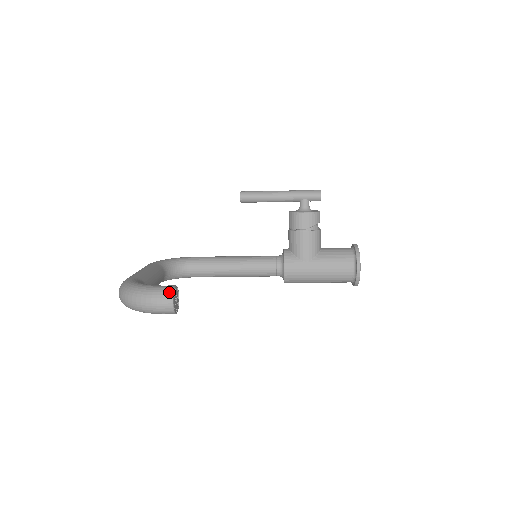
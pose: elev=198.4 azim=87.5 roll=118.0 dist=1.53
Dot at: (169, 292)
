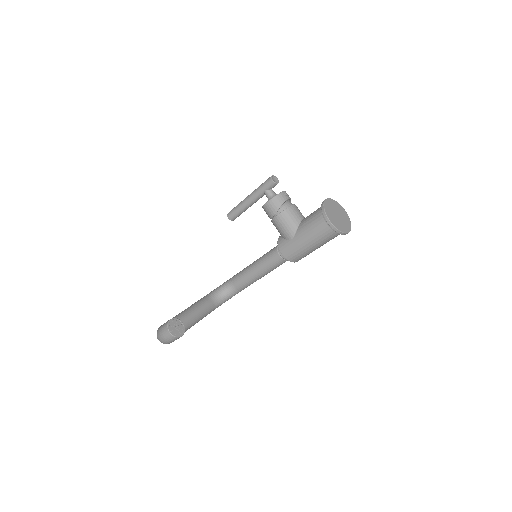
Dot at: (166, 326)
